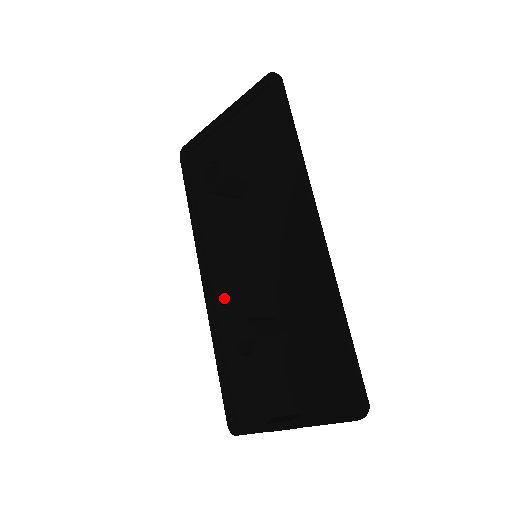
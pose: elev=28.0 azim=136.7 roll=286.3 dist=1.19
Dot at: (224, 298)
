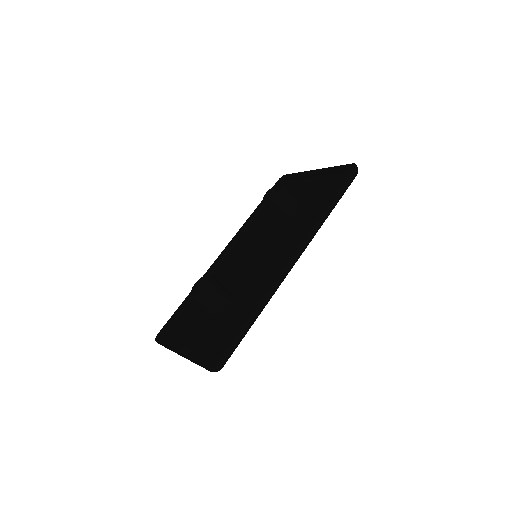
Dot at: (222, 268)
